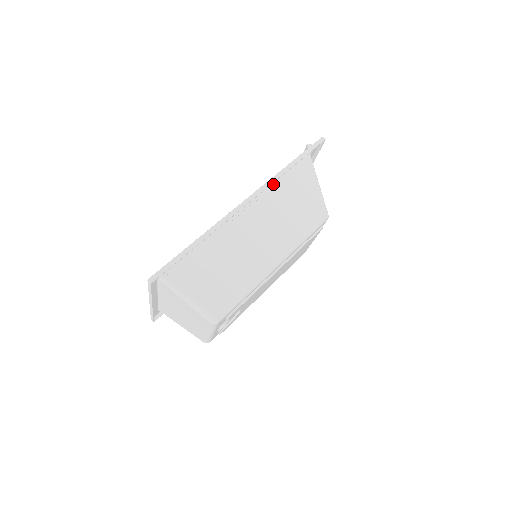
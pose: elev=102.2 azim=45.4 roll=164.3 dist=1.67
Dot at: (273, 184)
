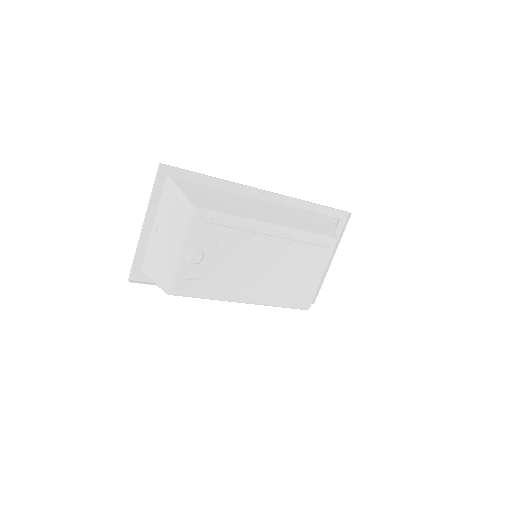
Dot at: (294, 208)
